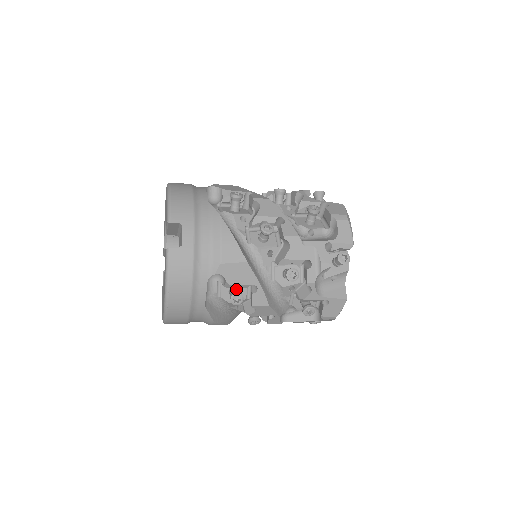
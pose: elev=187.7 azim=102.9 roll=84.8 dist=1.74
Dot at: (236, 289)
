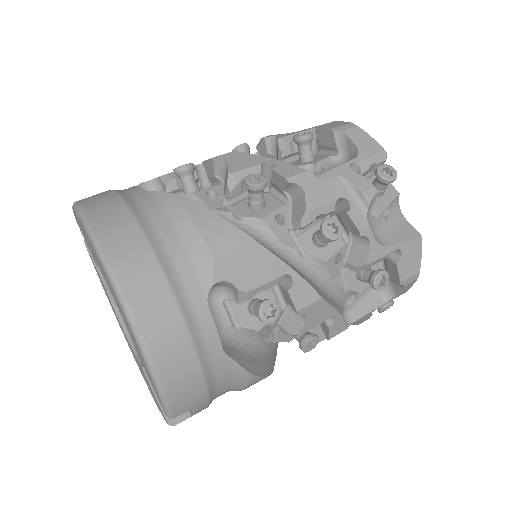
Dot at: occluded
